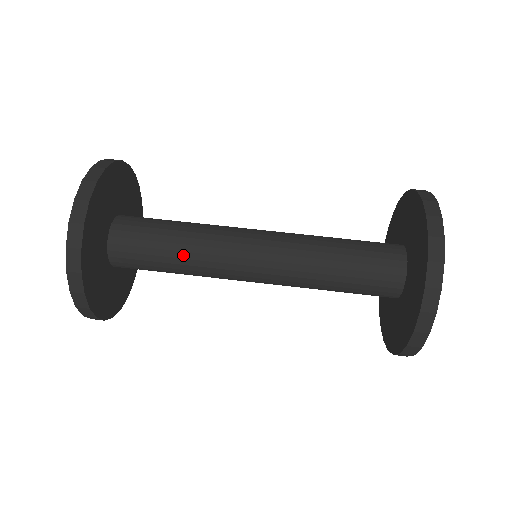
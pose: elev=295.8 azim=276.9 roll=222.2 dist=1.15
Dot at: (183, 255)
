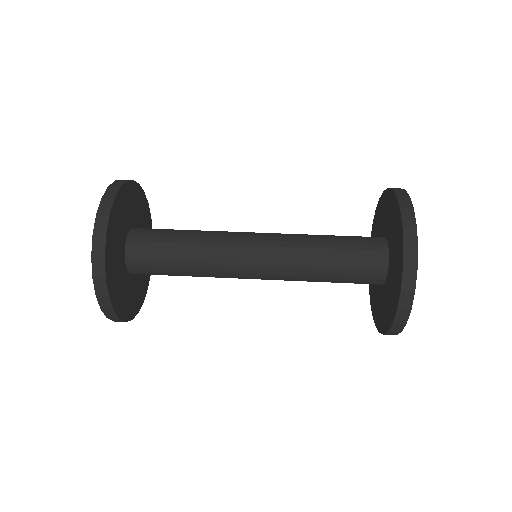
Dot at: (195, 233)
